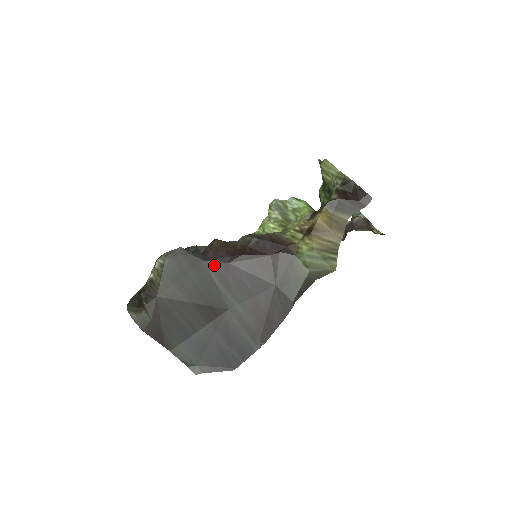
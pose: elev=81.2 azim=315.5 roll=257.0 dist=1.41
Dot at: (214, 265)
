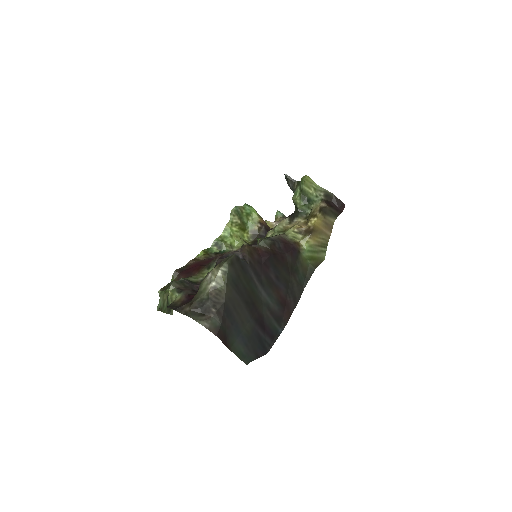
Dot at: (254, 267)
